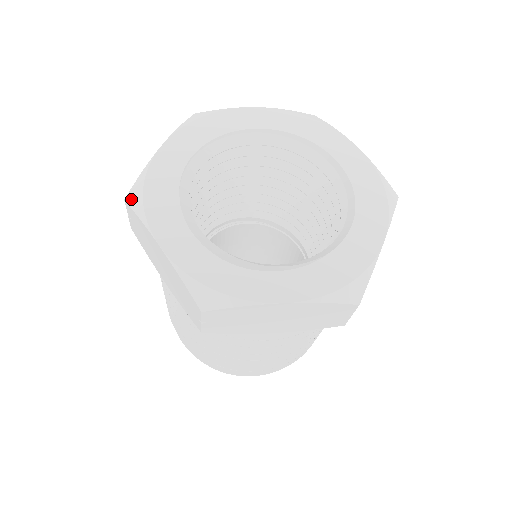
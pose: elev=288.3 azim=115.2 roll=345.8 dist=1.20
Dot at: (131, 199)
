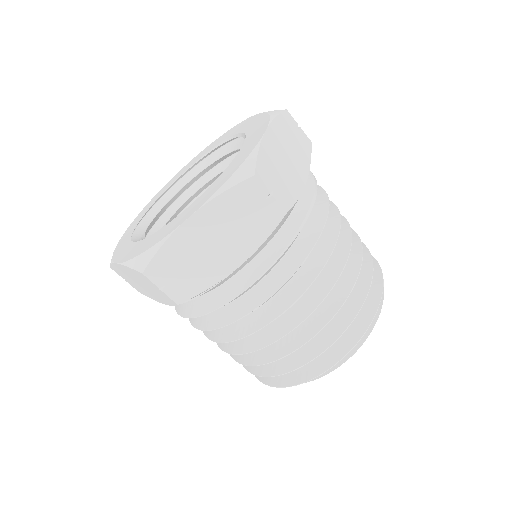
Dot at: occluded
